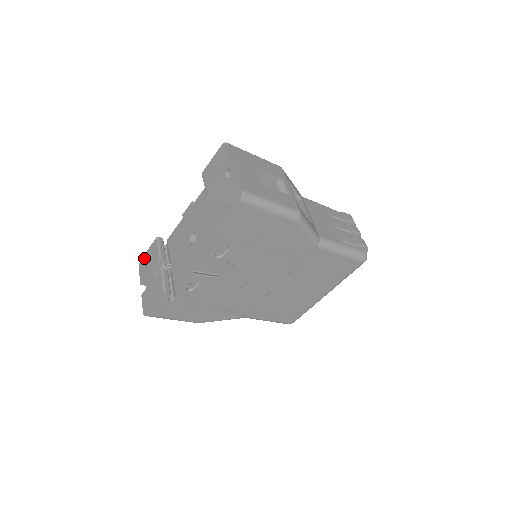
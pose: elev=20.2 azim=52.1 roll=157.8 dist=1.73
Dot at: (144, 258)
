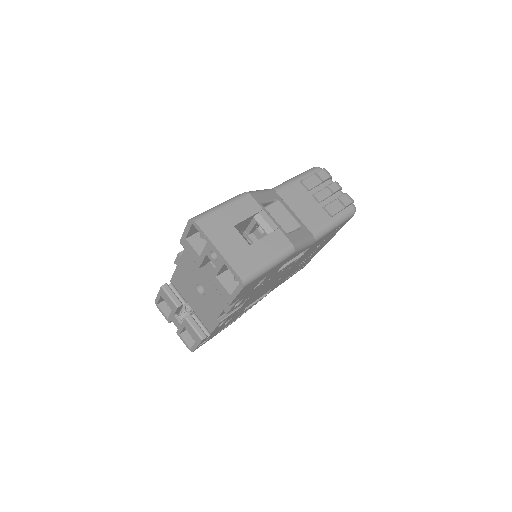
Dot at: (158, 301)
